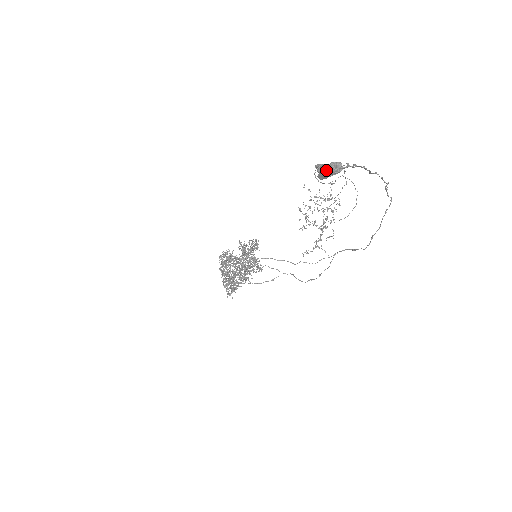
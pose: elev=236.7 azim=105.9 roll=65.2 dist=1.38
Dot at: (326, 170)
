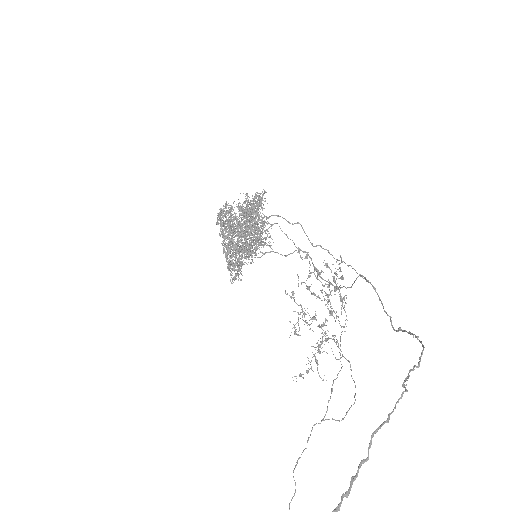
Dot at: out of frame
